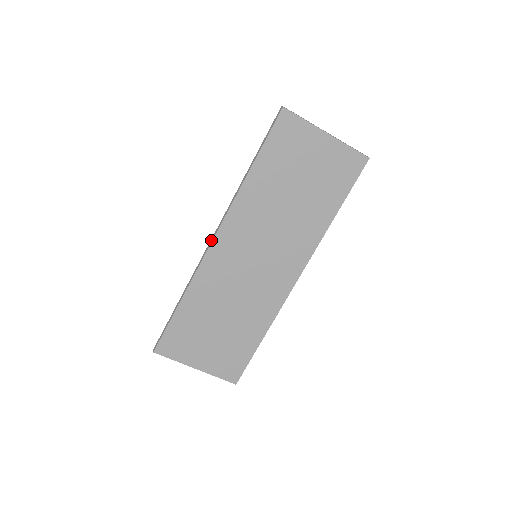
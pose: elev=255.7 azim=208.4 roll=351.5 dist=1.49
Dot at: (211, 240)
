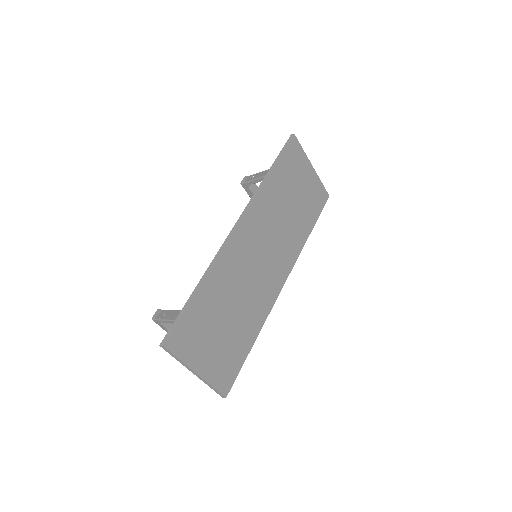
Dot at: (235, 227)
